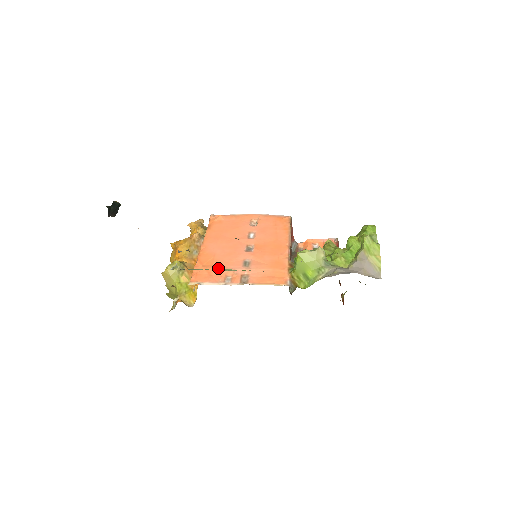
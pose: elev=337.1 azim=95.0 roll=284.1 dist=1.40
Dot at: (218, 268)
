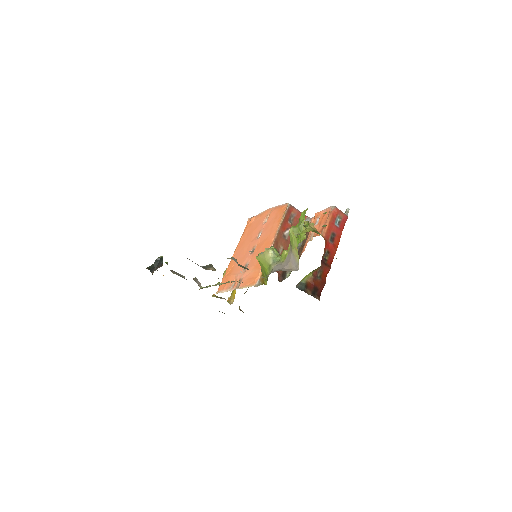
Dot at: (231, 276)
